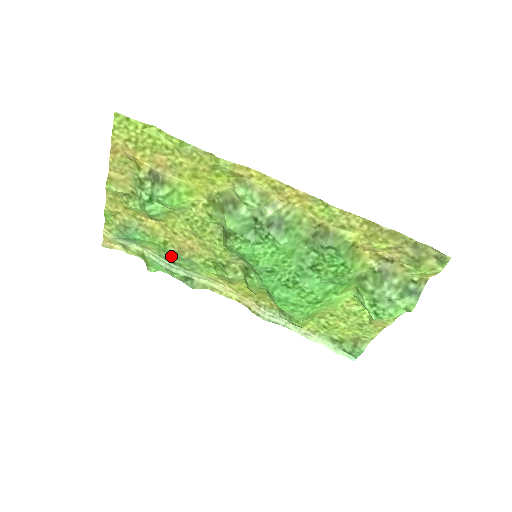
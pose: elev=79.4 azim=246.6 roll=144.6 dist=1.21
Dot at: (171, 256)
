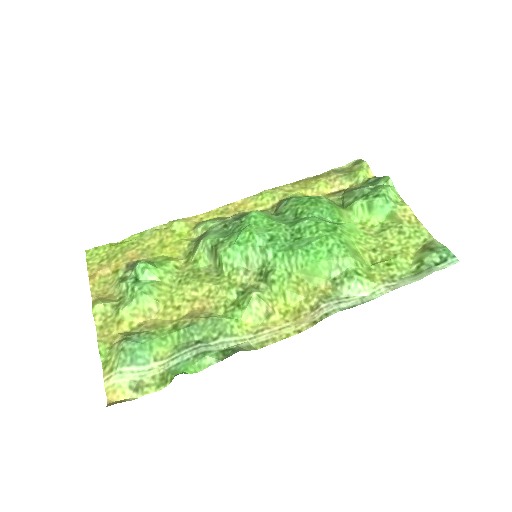
Dot at: (190, 337)
